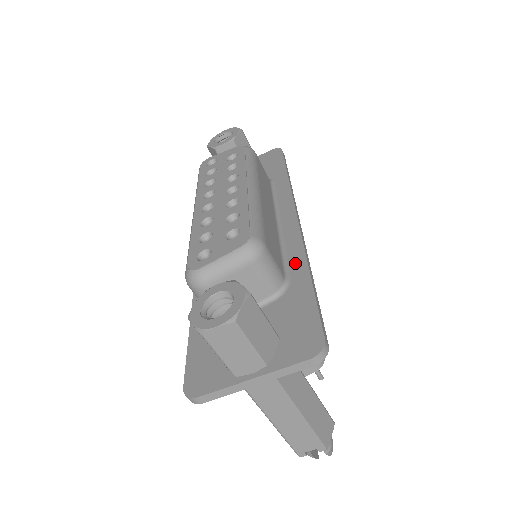
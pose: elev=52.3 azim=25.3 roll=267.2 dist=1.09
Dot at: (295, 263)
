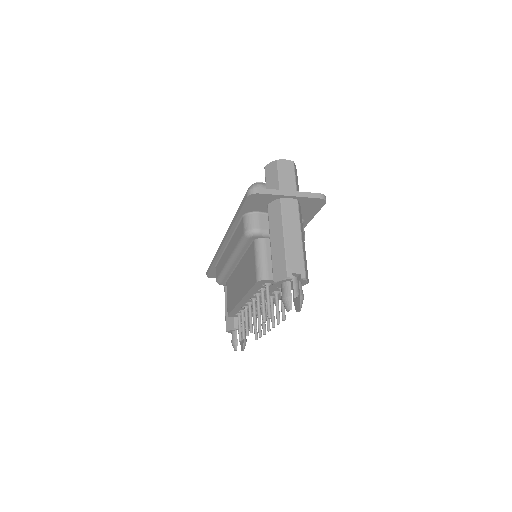
Dot at: occluded
